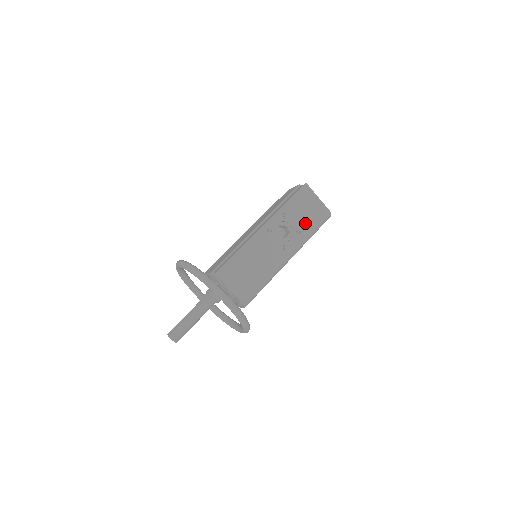
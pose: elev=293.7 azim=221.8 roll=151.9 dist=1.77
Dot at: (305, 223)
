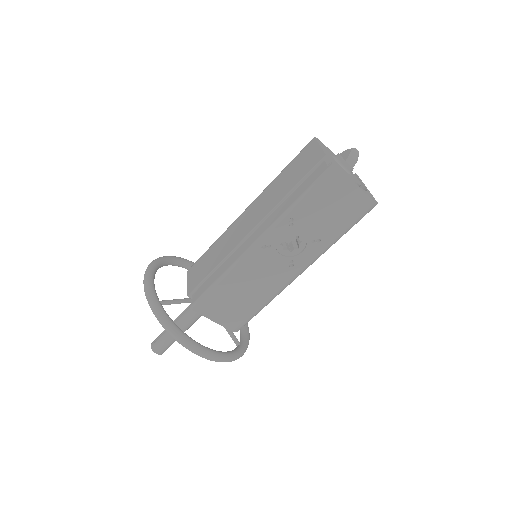
Dot at: (328, 227)
